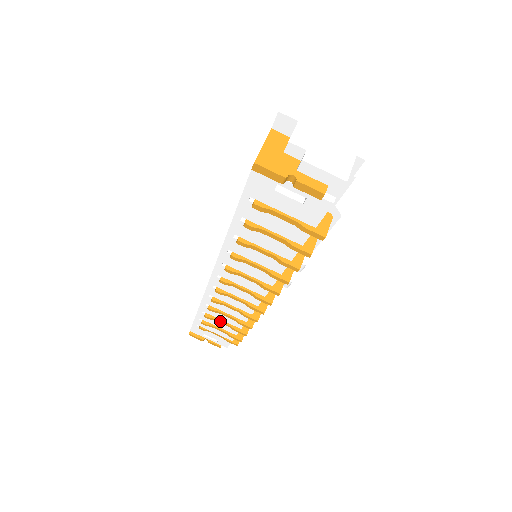
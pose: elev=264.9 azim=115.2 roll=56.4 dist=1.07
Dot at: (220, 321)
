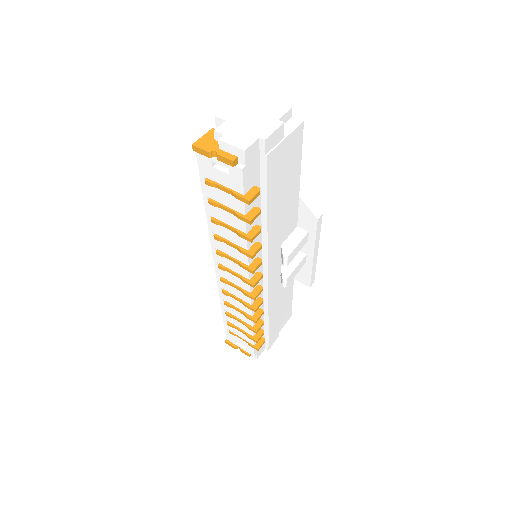
Dot at: (237, 318)
